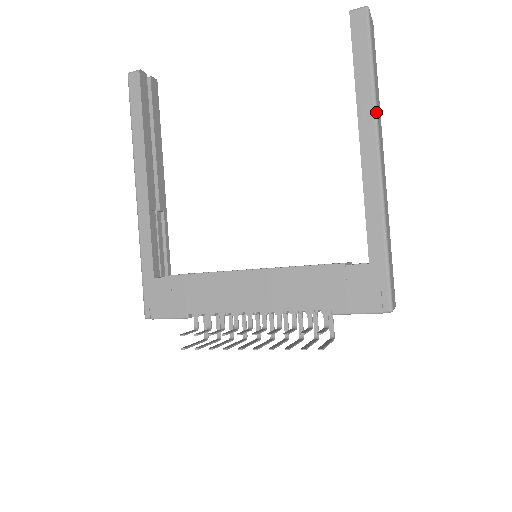
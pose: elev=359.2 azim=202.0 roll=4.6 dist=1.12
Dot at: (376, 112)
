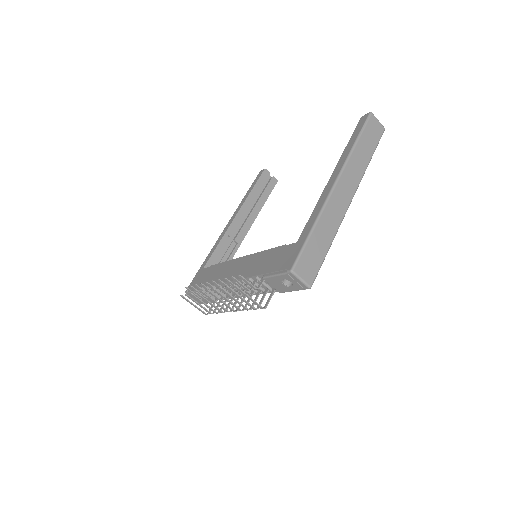
Dot at: (347, 159)
